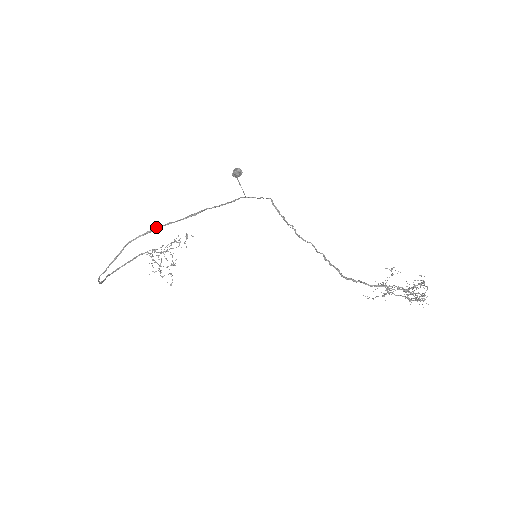
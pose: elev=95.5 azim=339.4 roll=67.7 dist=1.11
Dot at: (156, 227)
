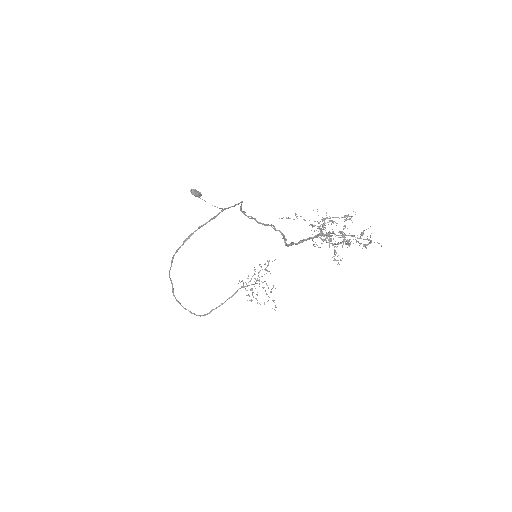
Dot at: (173, 257)
